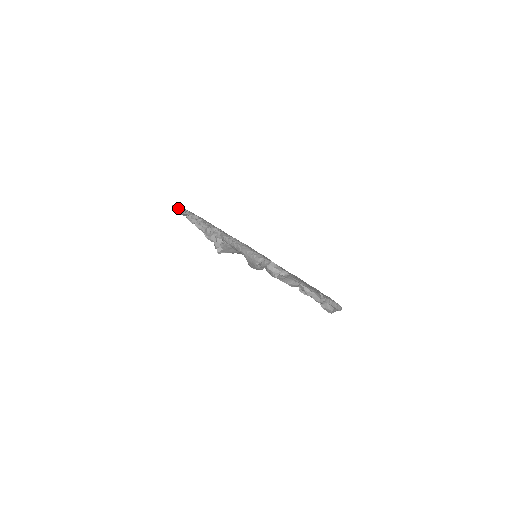
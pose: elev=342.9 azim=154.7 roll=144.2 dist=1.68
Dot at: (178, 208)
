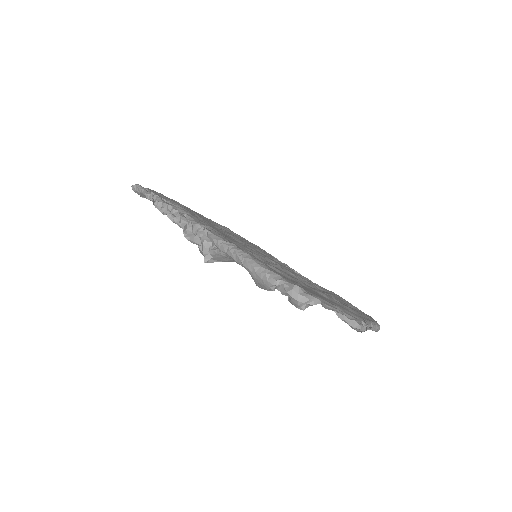
Dot at: (141, 191)
